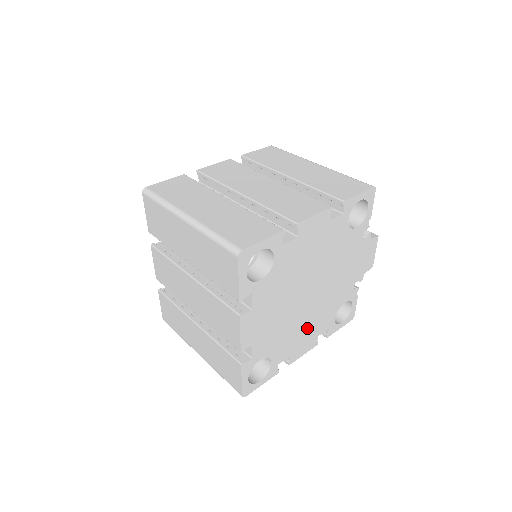
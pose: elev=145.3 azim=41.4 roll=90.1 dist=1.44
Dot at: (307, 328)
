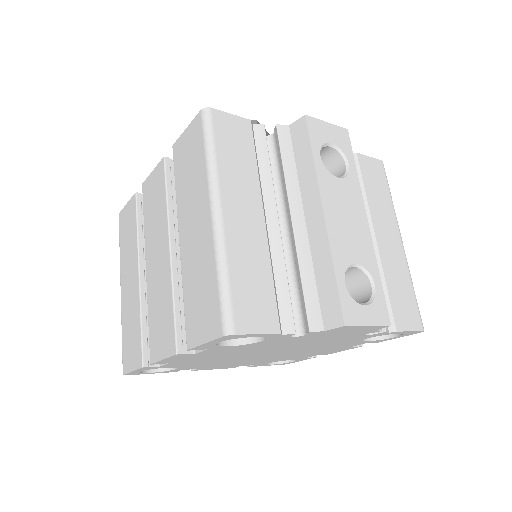
Dot at: (315, 351)
